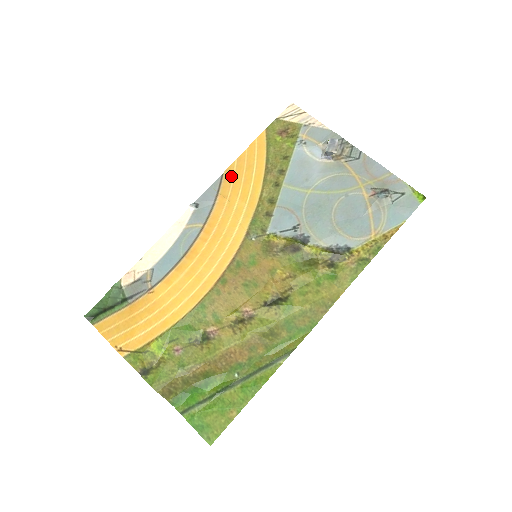
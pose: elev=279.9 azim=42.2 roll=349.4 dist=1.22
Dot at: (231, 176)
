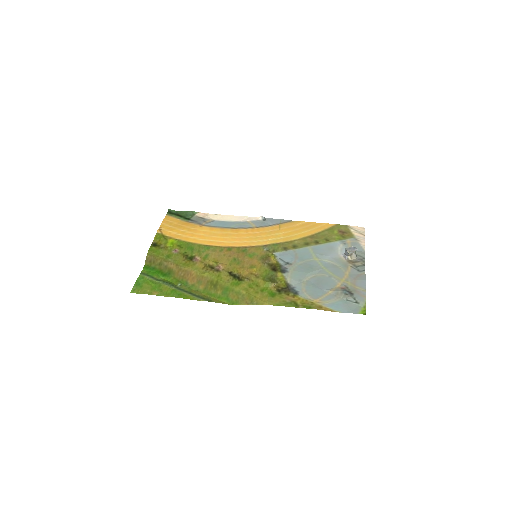
Dot at: (294, 224)
